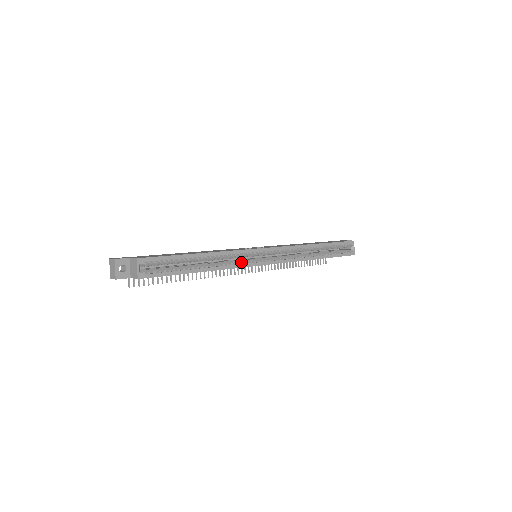
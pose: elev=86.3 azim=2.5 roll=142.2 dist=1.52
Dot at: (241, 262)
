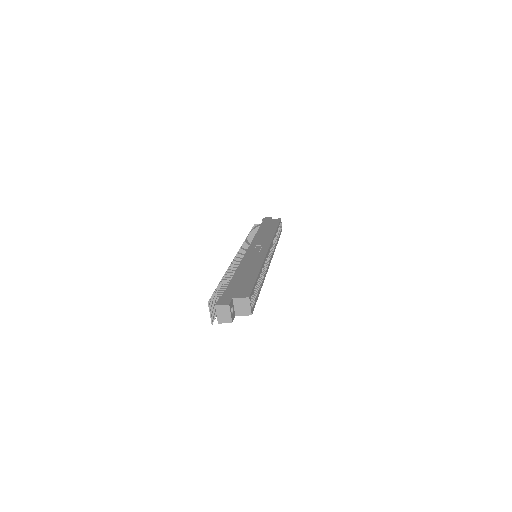
Dot at: (265, 267)
